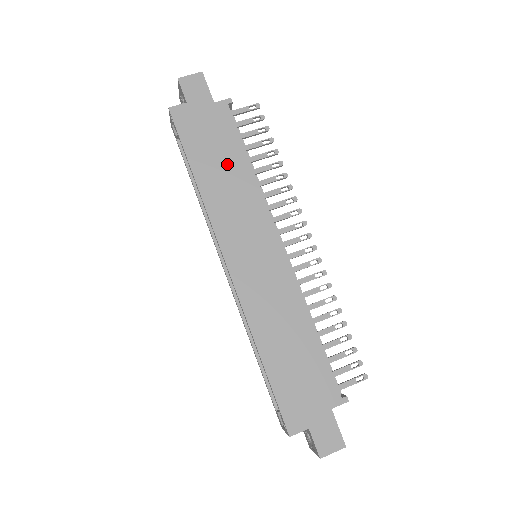
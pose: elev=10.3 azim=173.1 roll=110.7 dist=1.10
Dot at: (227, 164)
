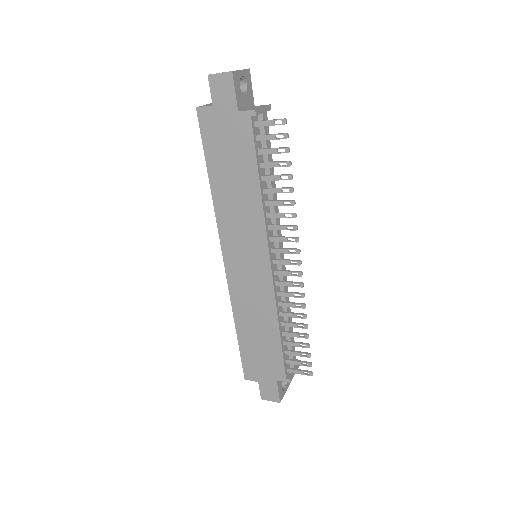
Dot at: (239, 179)
